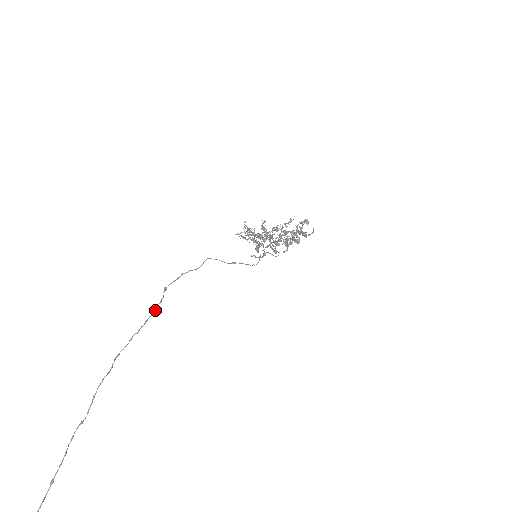
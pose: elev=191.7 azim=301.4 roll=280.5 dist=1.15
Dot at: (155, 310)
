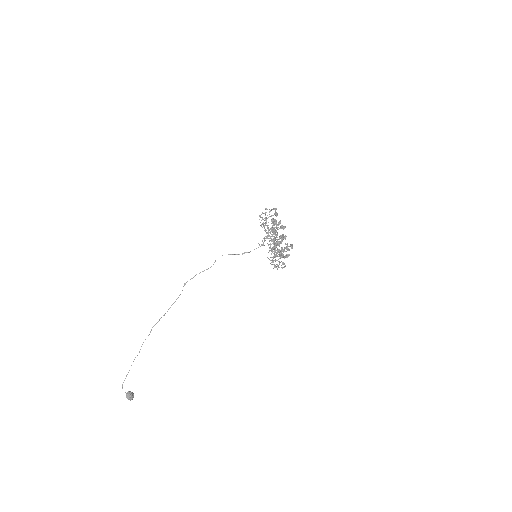
Dot at: occluded
